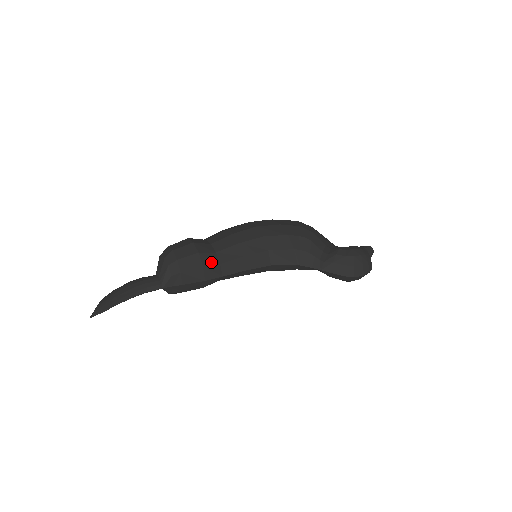
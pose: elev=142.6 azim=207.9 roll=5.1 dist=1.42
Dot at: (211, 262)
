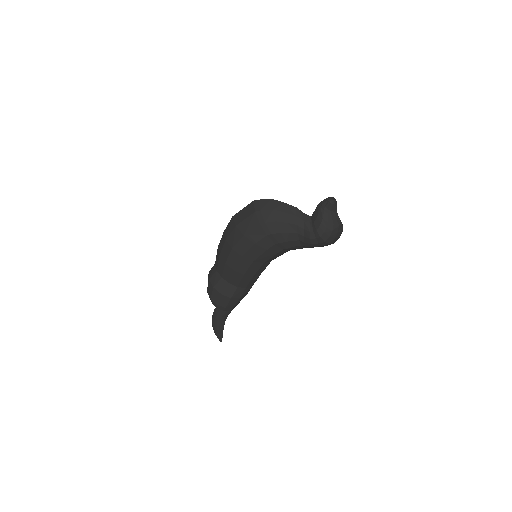
Dot at: (241, 293)
